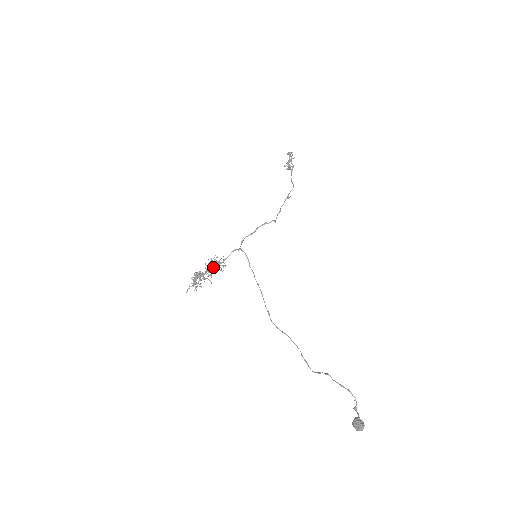
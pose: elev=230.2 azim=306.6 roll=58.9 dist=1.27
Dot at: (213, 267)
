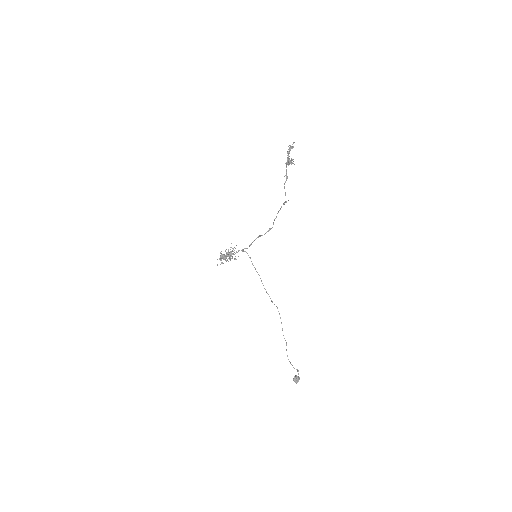
Dot at: (229, 256)
